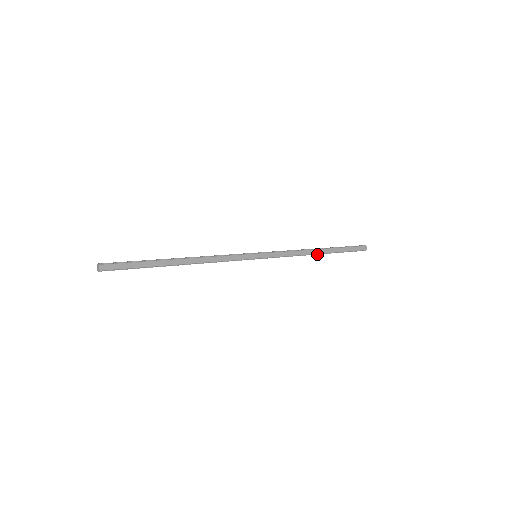
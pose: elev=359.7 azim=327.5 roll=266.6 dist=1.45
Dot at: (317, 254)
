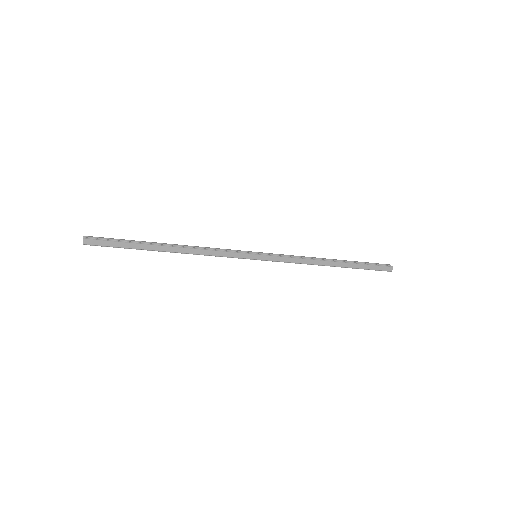
Dot at: occluded
